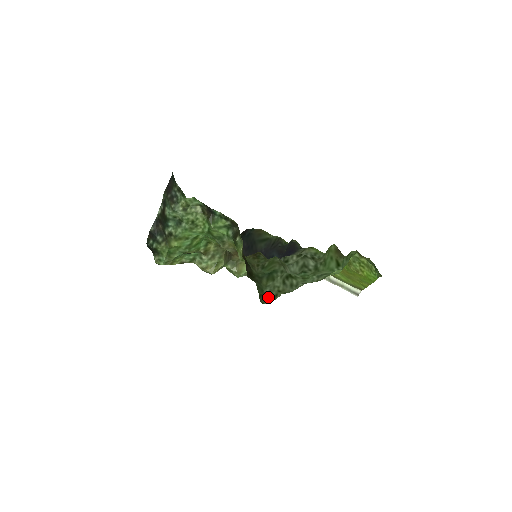
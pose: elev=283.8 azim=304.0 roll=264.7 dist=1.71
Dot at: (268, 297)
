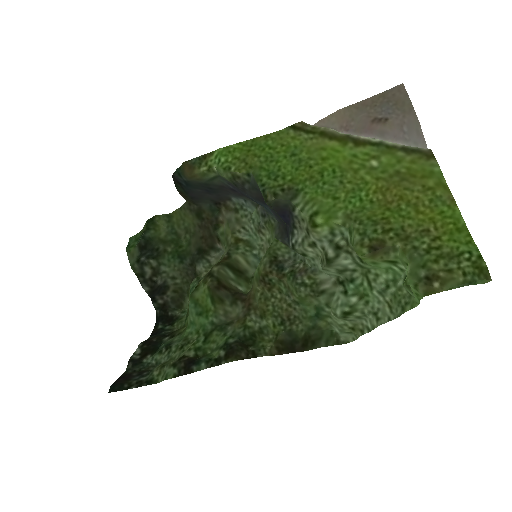
Dot at: (346, 336)
